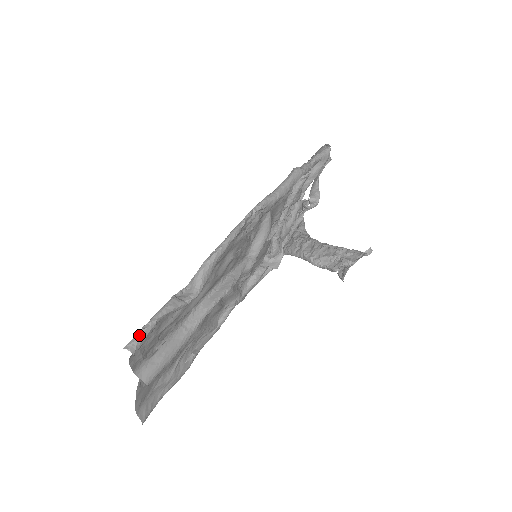
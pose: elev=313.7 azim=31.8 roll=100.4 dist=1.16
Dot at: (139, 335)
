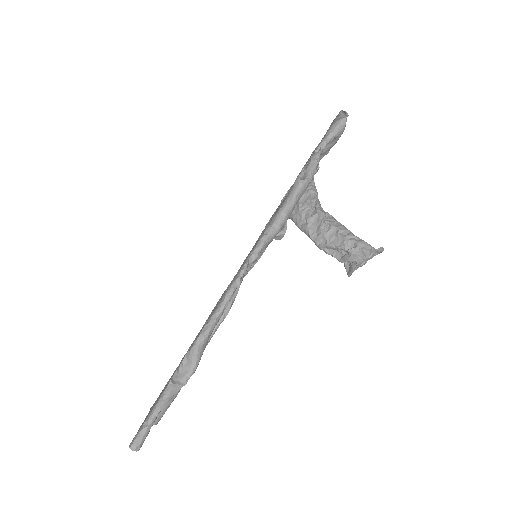
Dot at: (142, 434)
